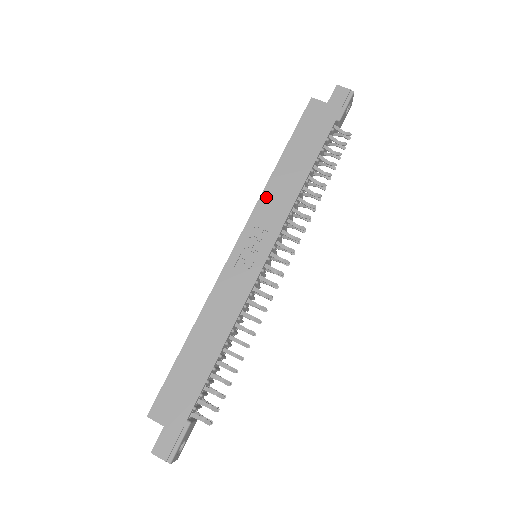
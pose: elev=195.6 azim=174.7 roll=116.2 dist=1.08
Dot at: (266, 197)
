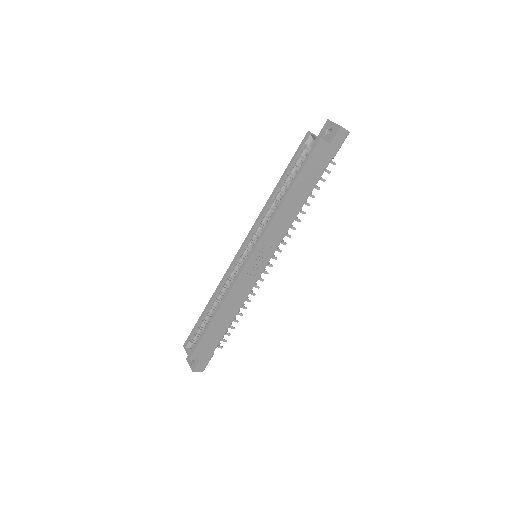
Dot at: (274, 224)
